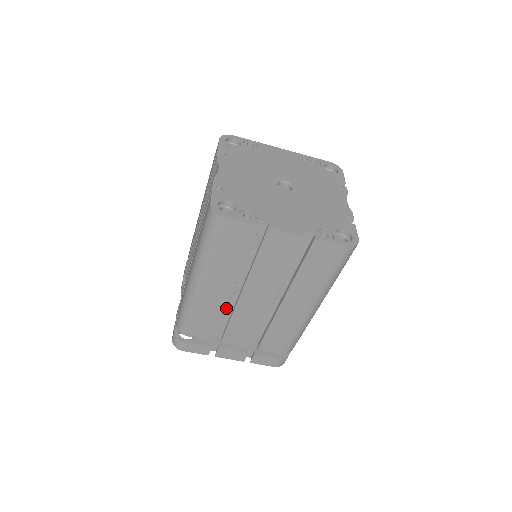
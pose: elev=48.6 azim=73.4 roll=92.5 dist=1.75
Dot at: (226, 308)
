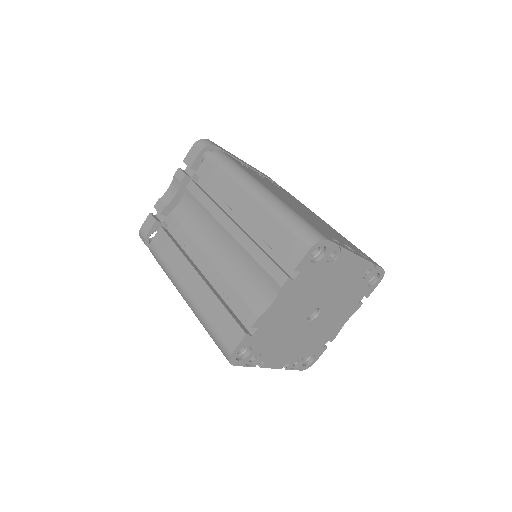
Dot at: occluded
